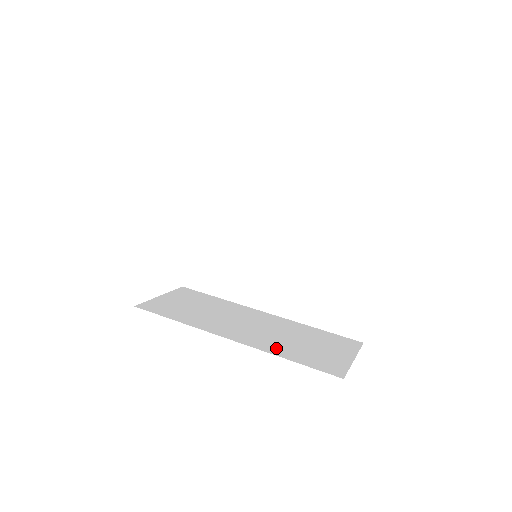
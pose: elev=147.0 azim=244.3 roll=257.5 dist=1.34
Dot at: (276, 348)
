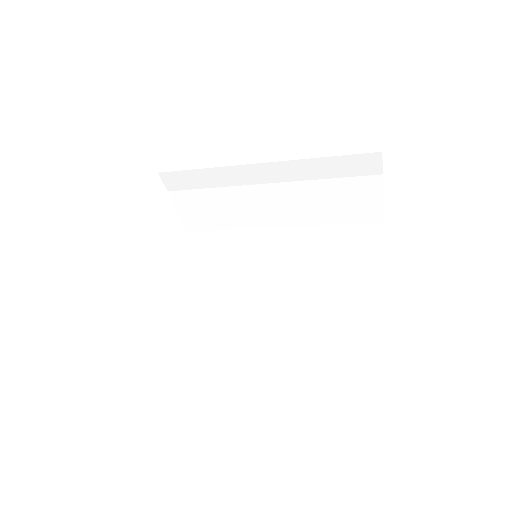
Dot at: occluded
